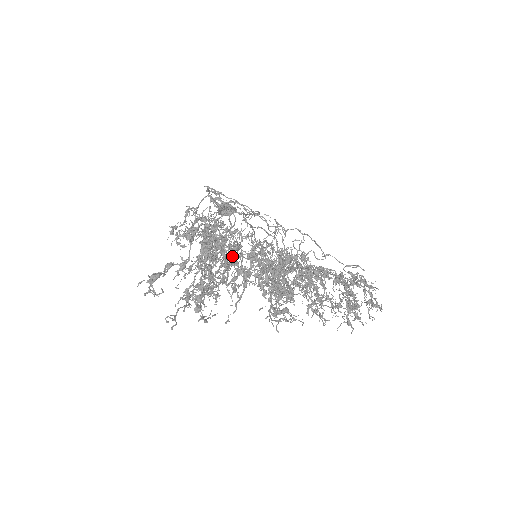
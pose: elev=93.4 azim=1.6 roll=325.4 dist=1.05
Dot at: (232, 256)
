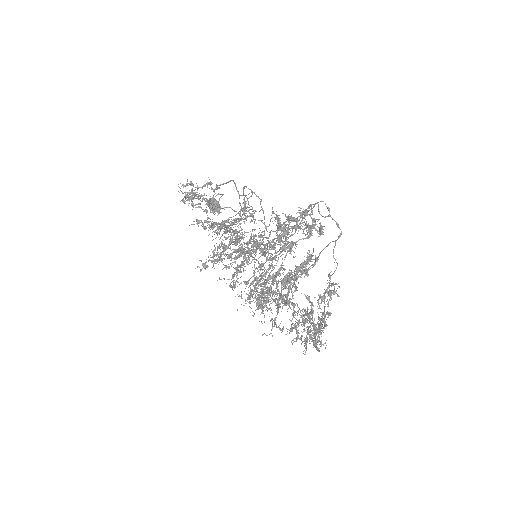
Dot at: occluded
